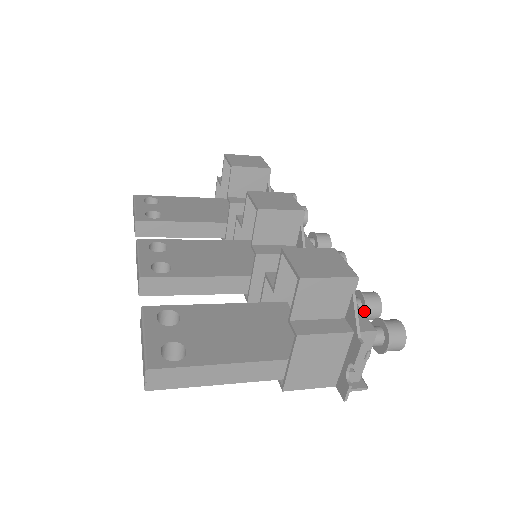
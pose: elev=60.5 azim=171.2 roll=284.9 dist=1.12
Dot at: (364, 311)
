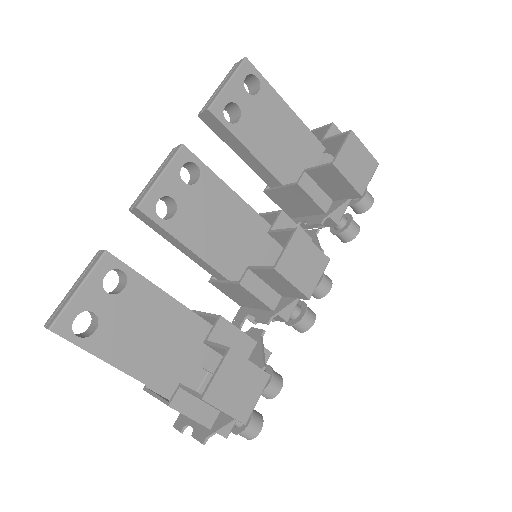
Dot at: occluded
